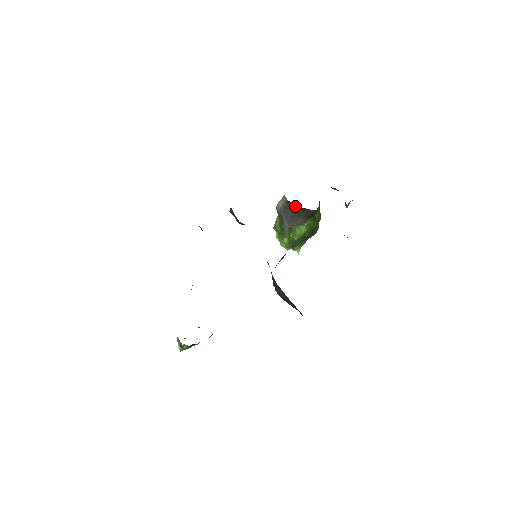
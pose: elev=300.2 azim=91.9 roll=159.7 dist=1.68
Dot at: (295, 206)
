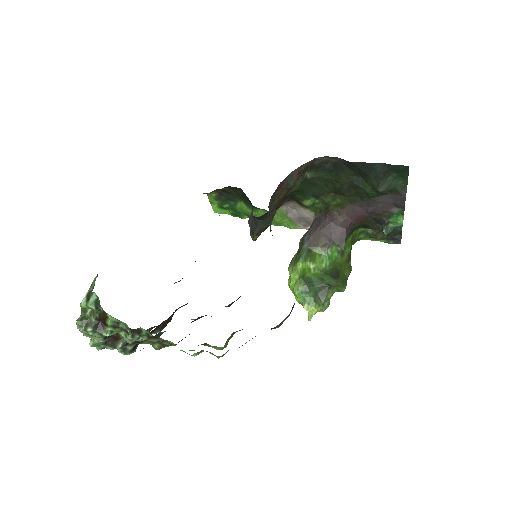
Dot at: (323, 215)
